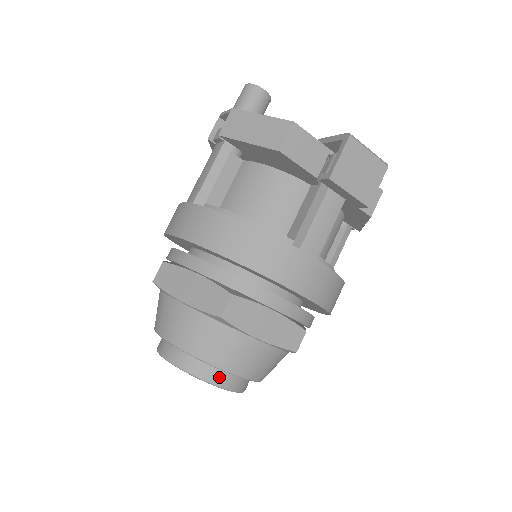
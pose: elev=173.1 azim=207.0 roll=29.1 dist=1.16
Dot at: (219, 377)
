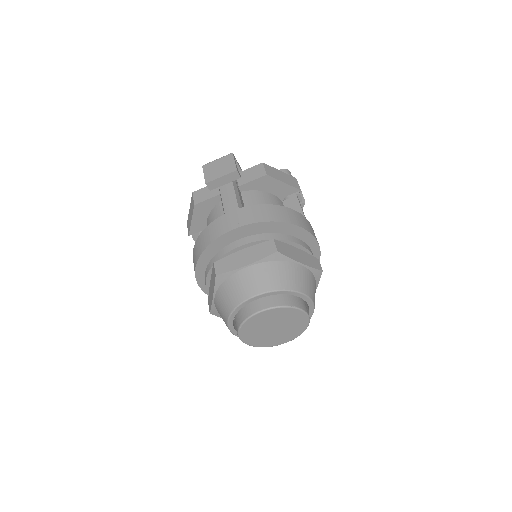
Dot at: (257, 307)
